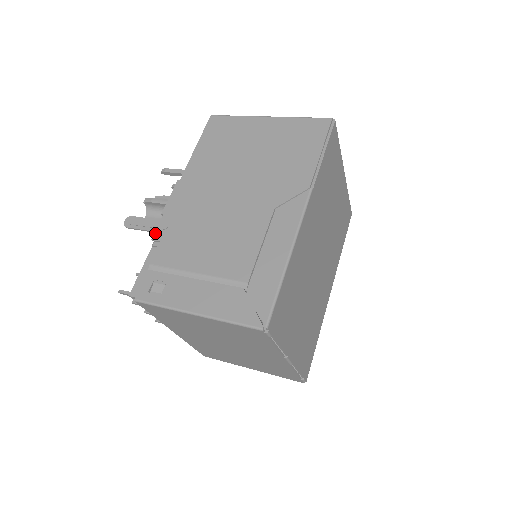
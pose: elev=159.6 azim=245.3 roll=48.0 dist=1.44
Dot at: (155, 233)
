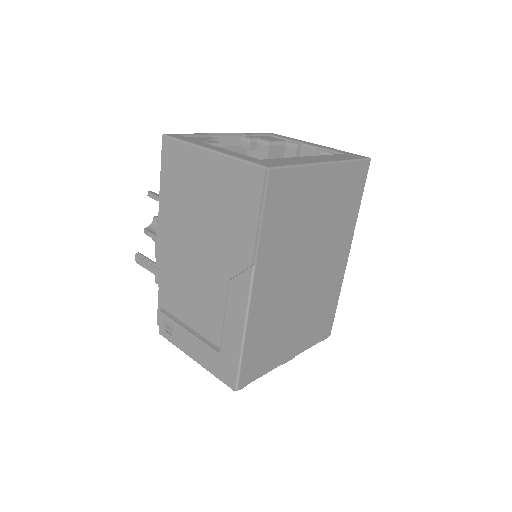
Dot at: (155, 277)
